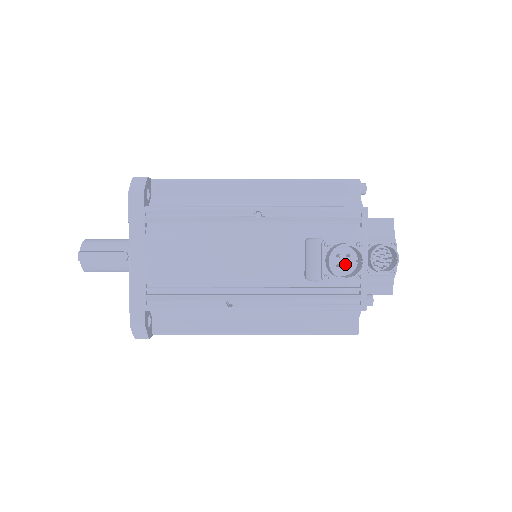
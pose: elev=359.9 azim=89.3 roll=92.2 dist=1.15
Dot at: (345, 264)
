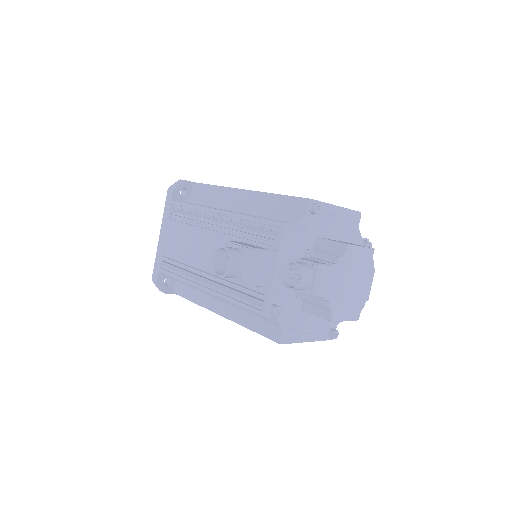
Dot at: occluded
